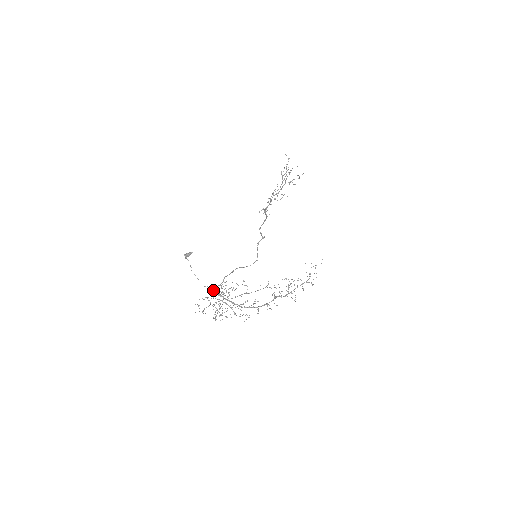
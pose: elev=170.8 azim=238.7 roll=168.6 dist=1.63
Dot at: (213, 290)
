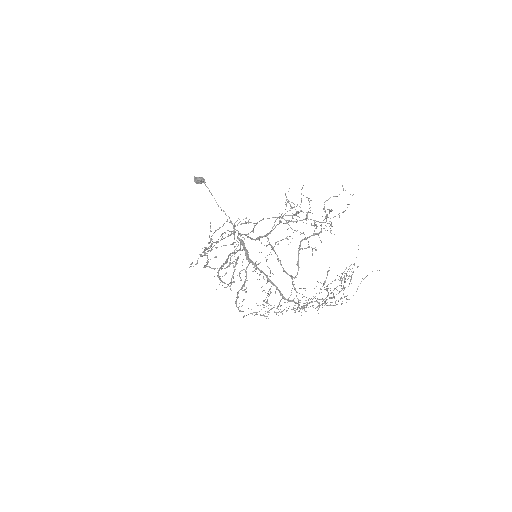
Dot at: occluded
